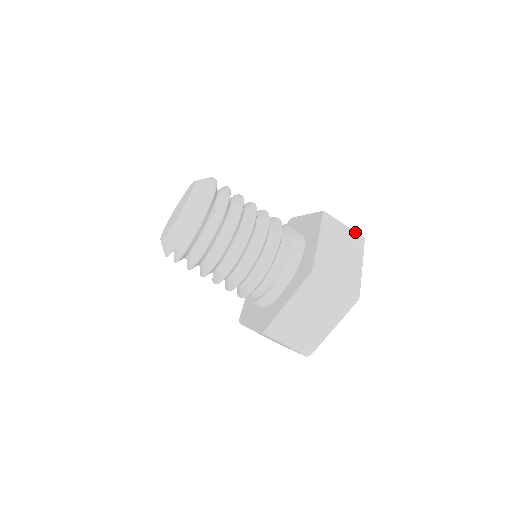
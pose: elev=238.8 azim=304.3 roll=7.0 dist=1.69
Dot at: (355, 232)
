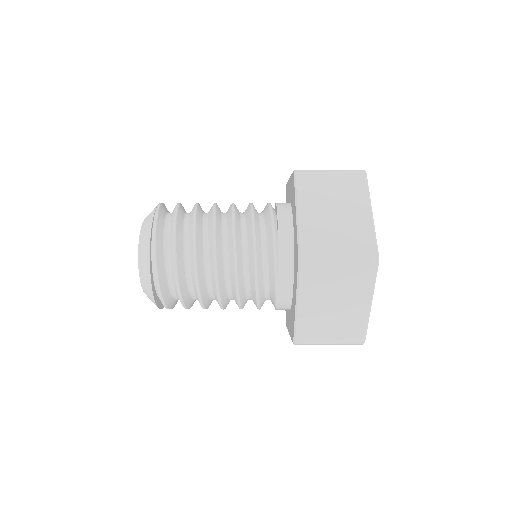
Dot at: (359, 261)
